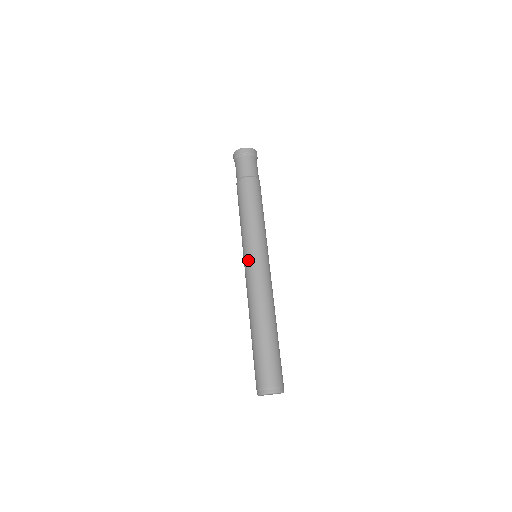
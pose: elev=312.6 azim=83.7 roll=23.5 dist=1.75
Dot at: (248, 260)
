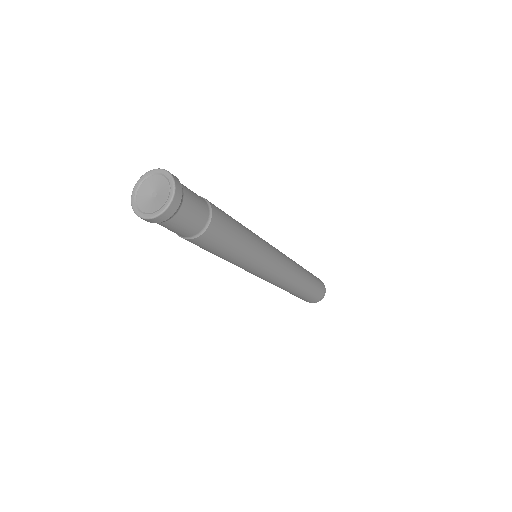
Dot at: (261, 276)
